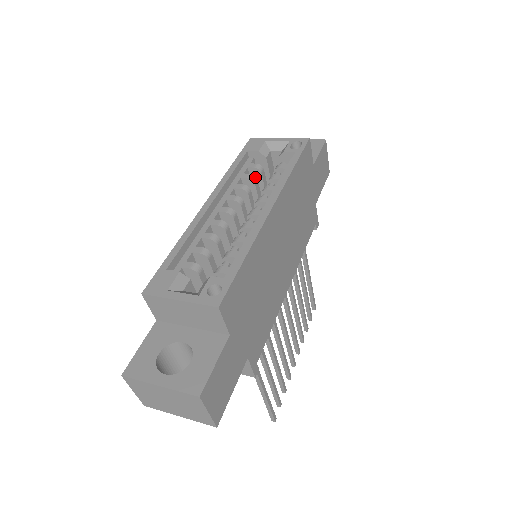
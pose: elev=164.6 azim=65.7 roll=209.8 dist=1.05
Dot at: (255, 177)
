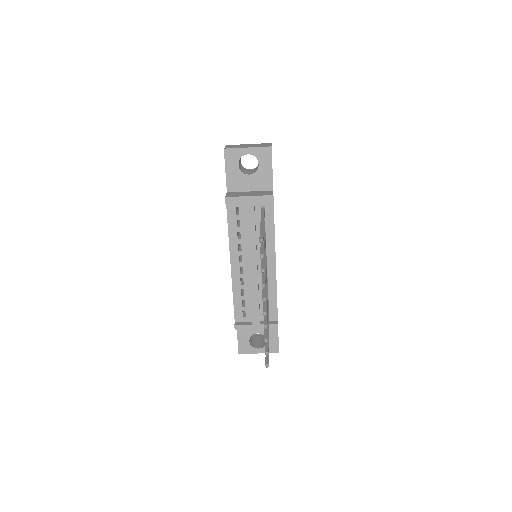
Dot at: occluded
